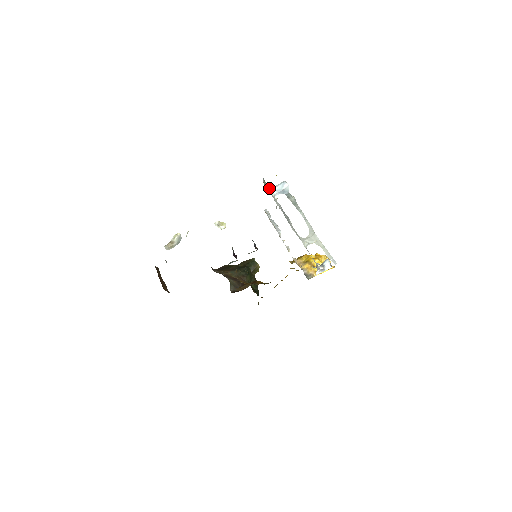
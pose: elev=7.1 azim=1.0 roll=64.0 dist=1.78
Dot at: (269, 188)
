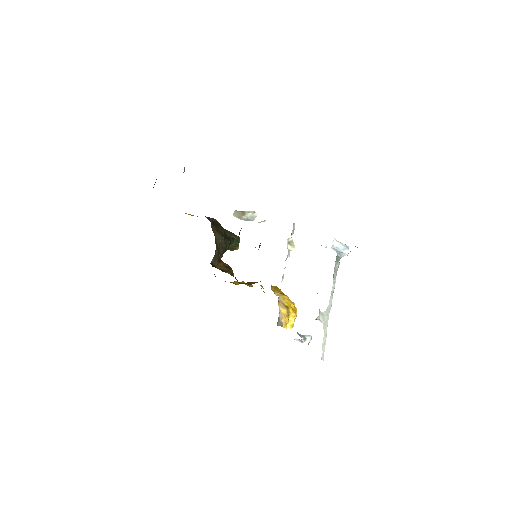
Dot at: (335, 239)
